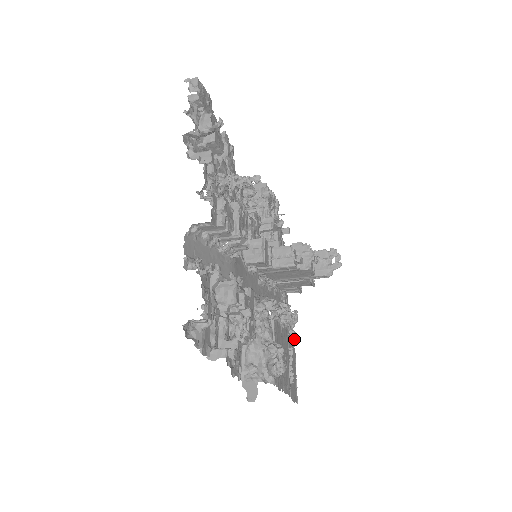
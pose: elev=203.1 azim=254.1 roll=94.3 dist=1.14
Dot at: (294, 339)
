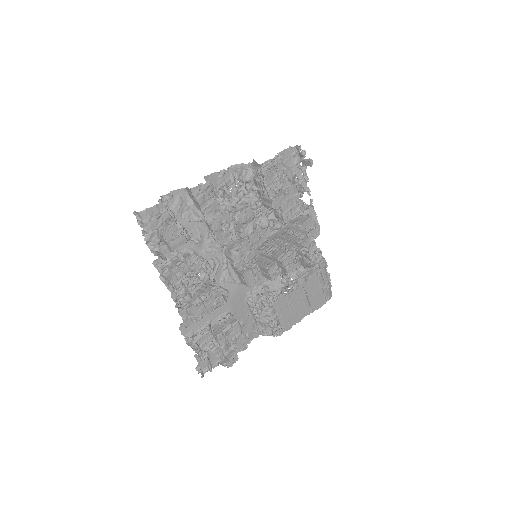
Dot at: (312, 276)
